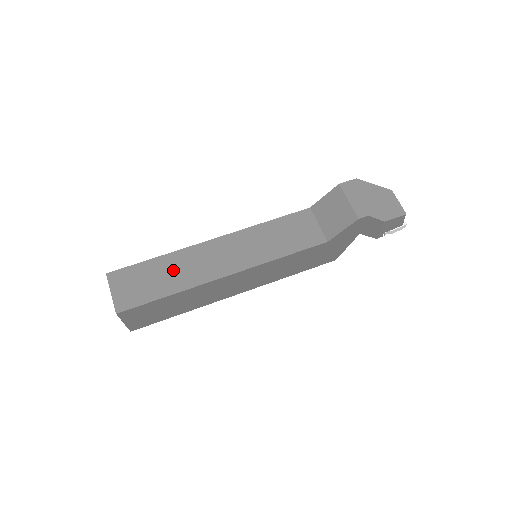
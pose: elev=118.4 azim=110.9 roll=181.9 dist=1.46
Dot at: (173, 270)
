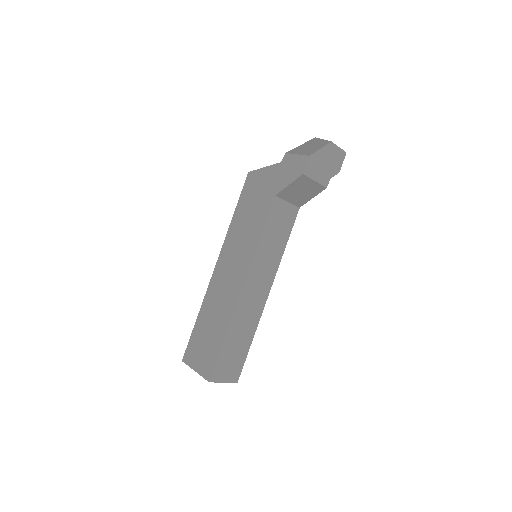
Dot at: (240, 331)
